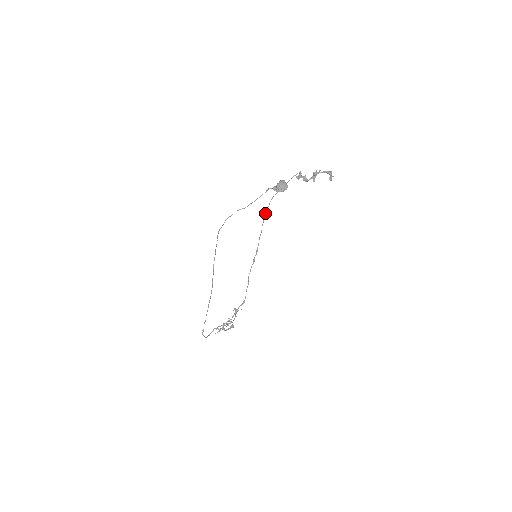
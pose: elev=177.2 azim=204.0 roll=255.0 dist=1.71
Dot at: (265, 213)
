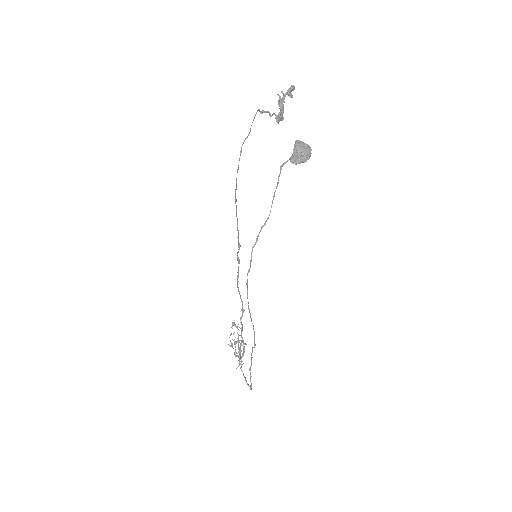
Dot at: occluded
